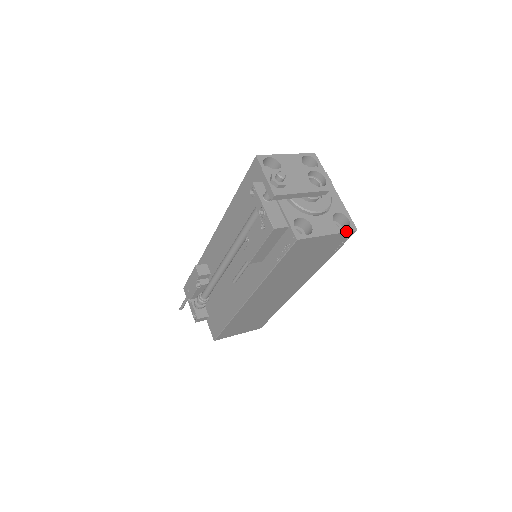
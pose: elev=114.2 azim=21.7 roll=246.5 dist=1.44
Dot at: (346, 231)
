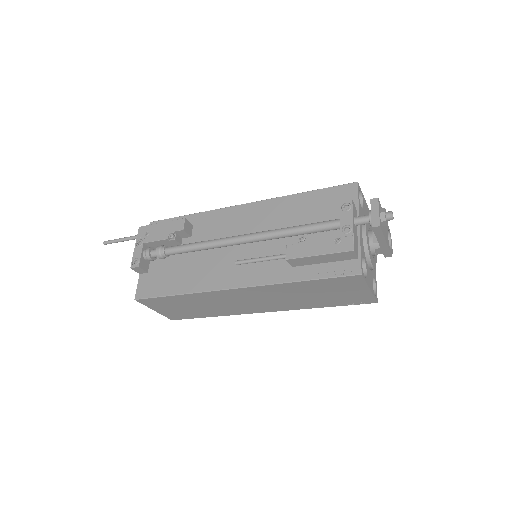
Dot at: (375, 297)
